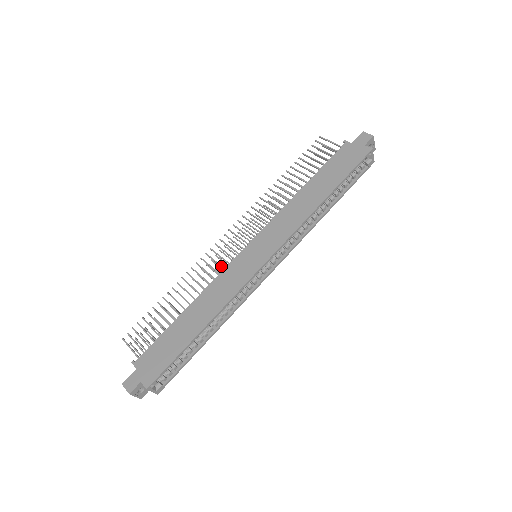
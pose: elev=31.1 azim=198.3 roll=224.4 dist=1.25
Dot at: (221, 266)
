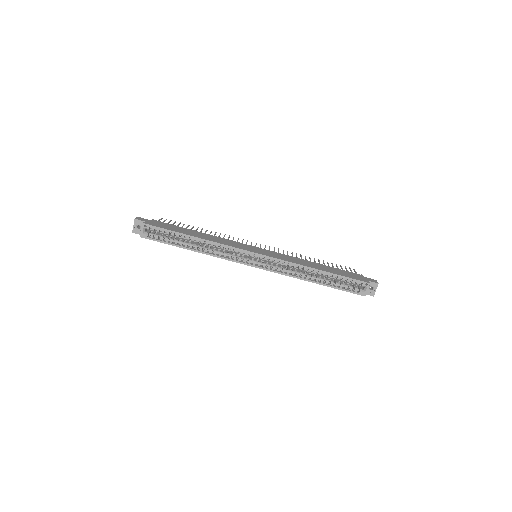
Dot at: occluded
